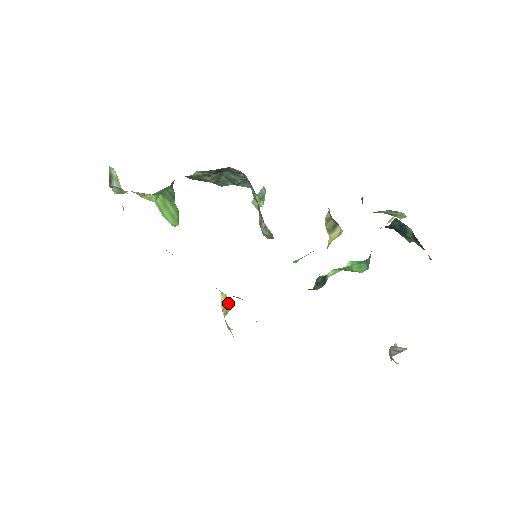
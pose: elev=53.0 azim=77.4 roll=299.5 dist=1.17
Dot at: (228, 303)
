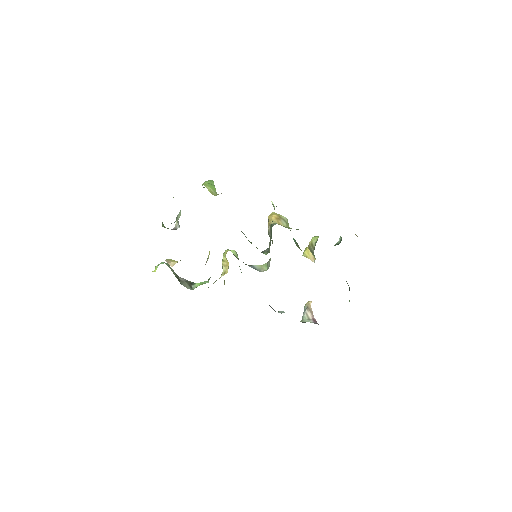
Dot at: (228, 264)
